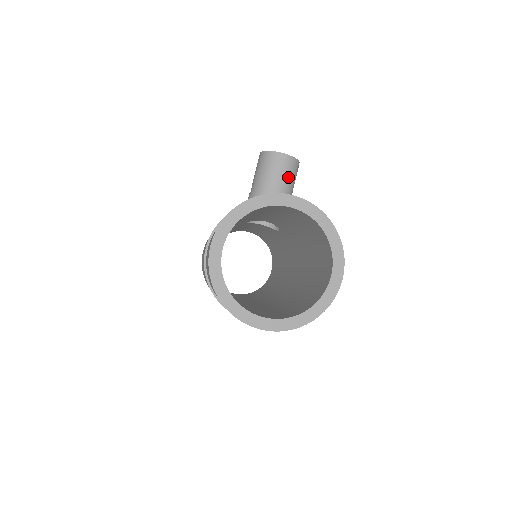
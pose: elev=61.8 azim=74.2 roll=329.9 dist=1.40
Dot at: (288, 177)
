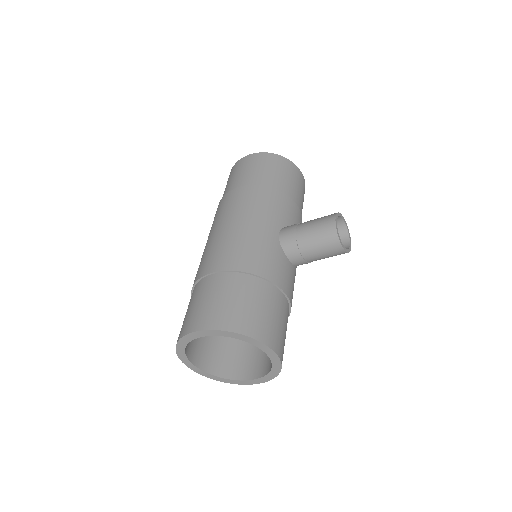
Dot at: (327, 257)
